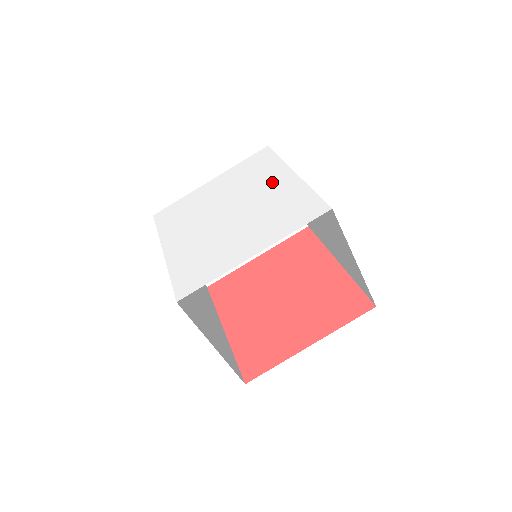
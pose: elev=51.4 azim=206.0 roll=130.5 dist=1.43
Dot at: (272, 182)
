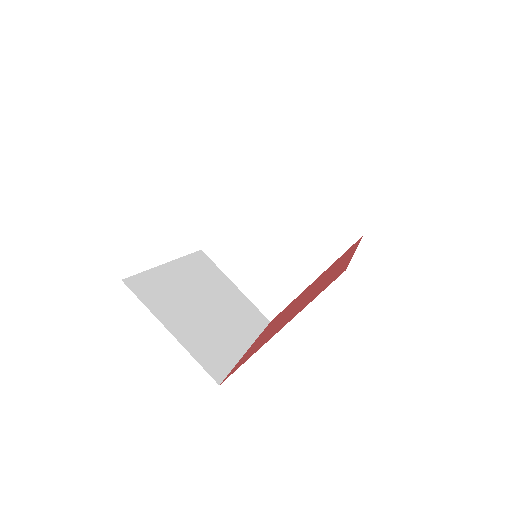
Dot at: occluded
